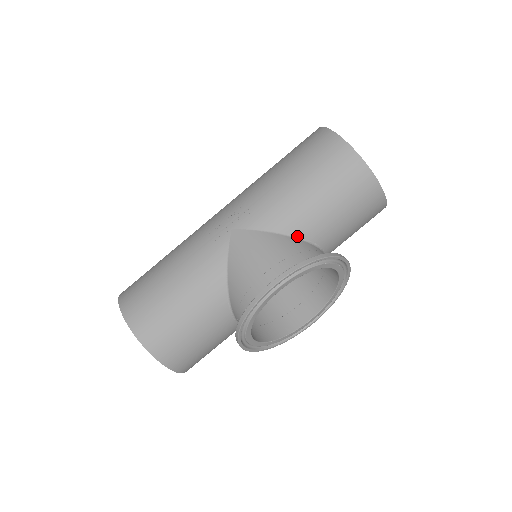
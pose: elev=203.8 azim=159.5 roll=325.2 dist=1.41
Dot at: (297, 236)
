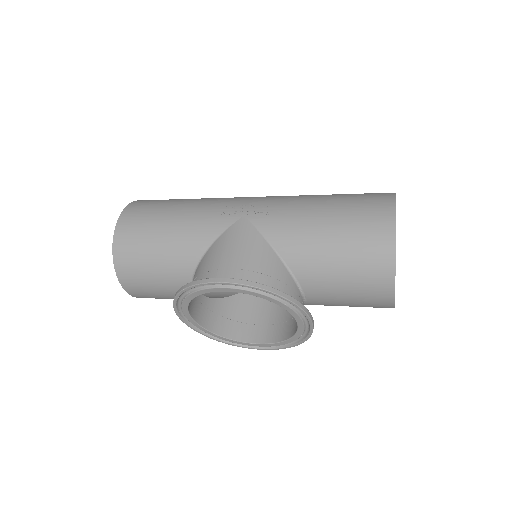
Dot at: (287, 264)
